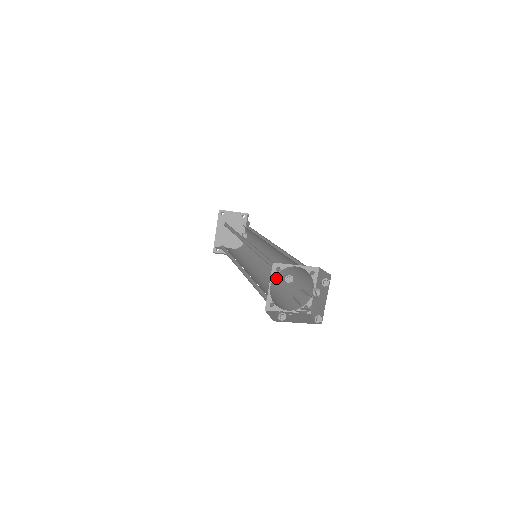
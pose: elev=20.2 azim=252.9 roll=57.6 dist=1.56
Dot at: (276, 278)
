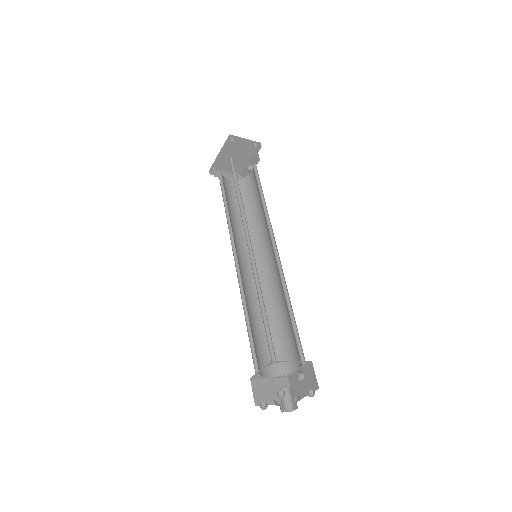
Dot at: (269, 296)
